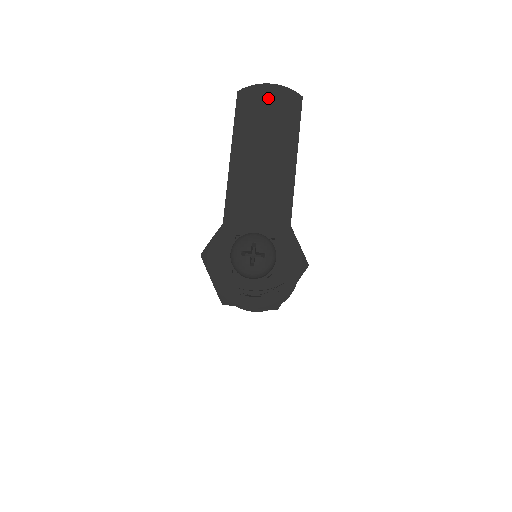
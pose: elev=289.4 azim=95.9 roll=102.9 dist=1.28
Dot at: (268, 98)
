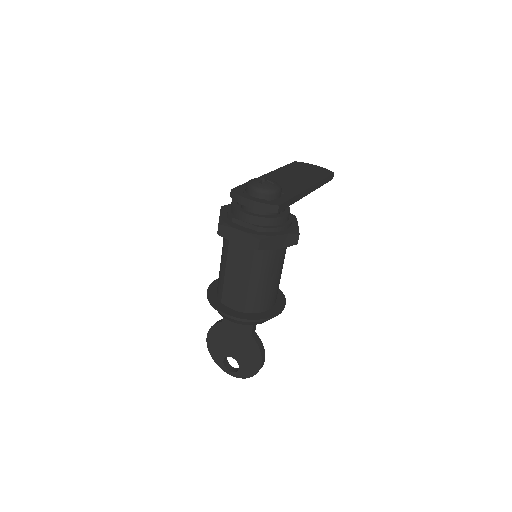
Dot at: (312, 167)
